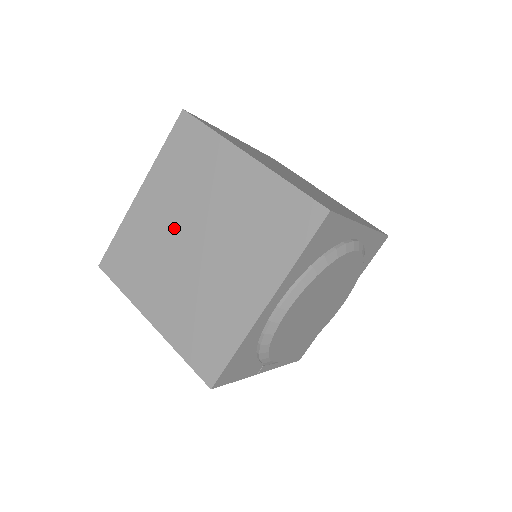
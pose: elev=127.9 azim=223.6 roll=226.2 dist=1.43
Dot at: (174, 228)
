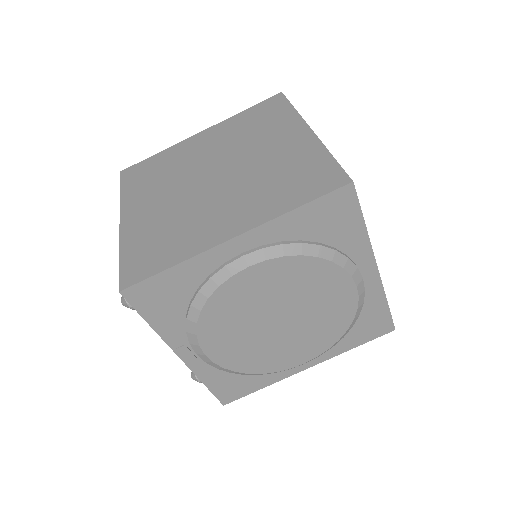
Dot at: (205, 161)
